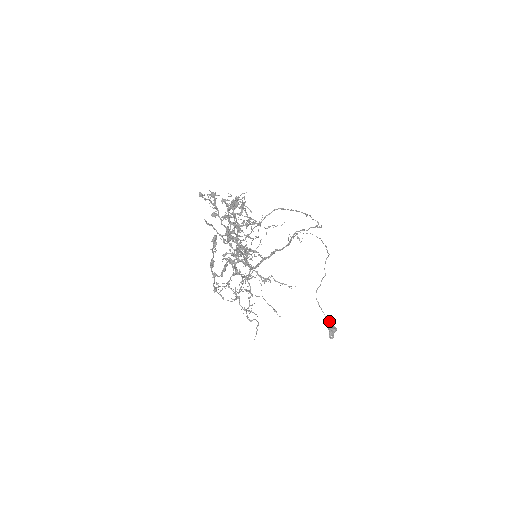
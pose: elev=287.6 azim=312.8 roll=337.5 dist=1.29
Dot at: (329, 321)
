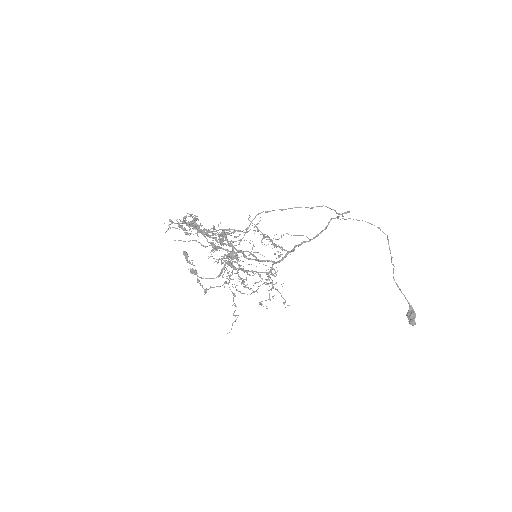
Dot at: (410, 305)
